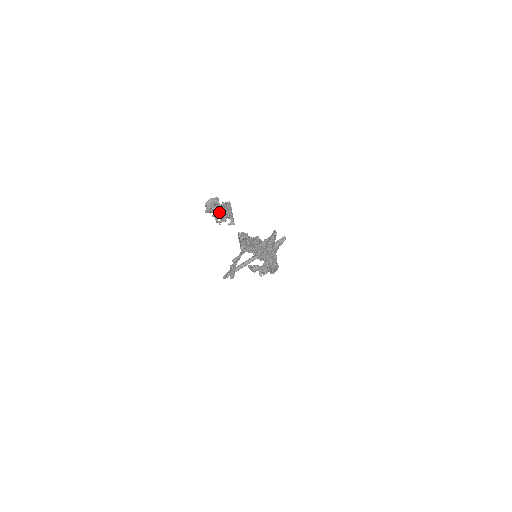
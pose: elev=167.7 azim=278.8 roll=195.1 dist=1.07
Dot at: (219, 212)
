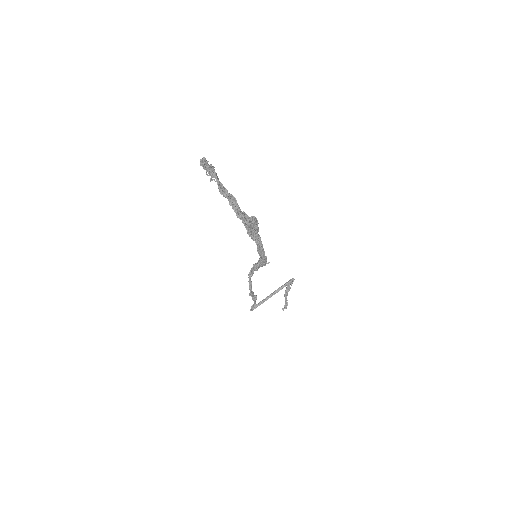
Dot at: (207, 168)
